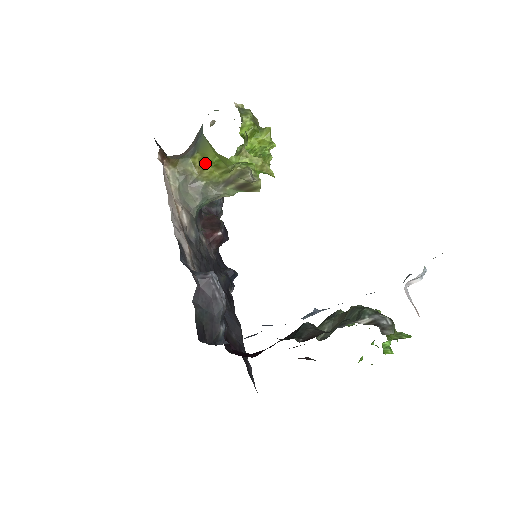
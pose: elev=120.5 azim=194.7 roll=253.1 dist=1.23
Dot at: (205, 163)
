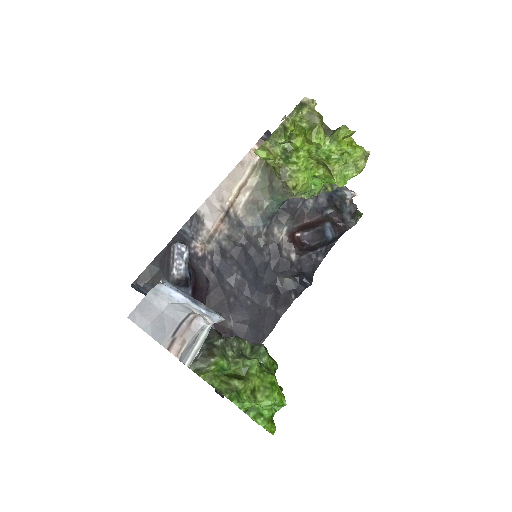
Dot at: occluded
